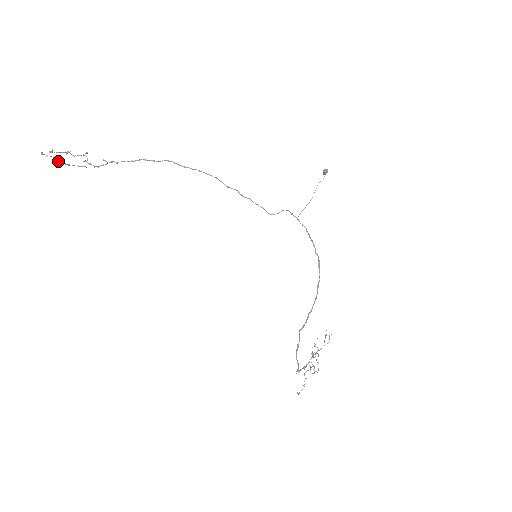
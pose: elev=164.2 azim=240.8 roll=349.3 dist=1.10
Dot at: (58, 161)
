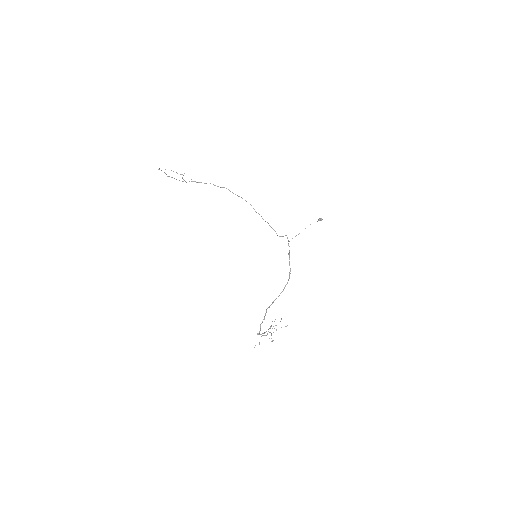
Dot at: (166, 174)
